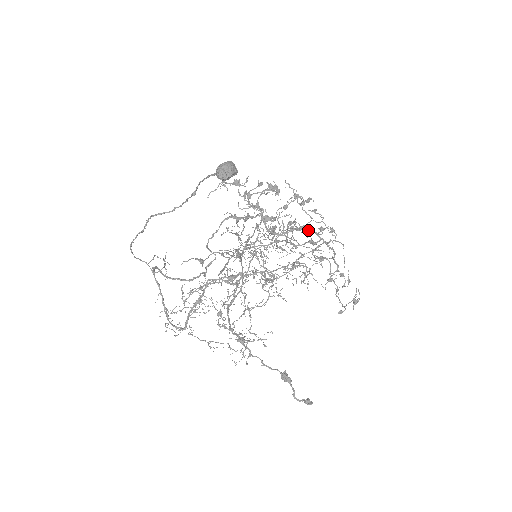
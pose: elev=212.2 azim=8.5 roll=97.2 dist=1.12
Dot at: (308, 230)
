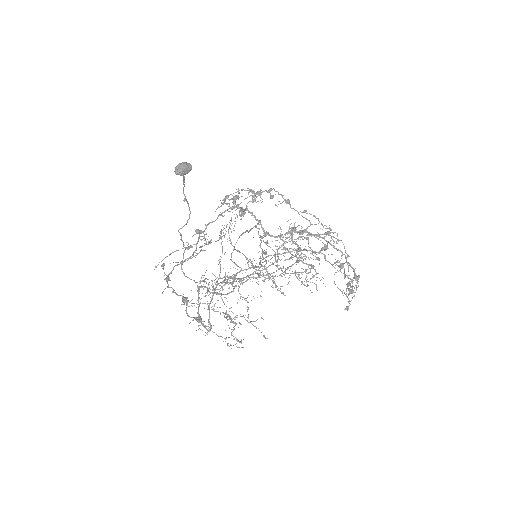
Dot at: (311, 234)
